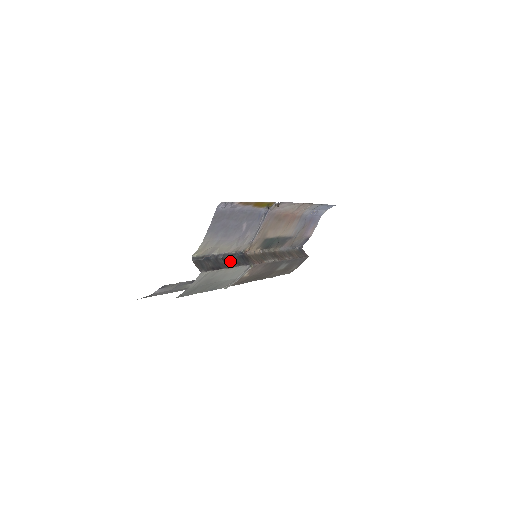
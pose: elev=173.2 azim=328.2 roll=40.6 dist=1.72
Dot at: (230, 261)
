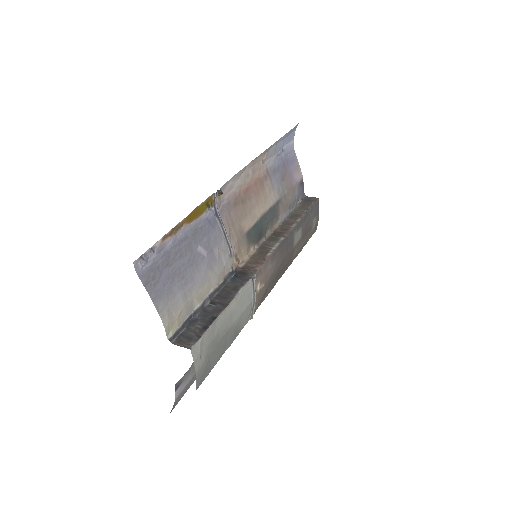
Dot at: (223, 296)
